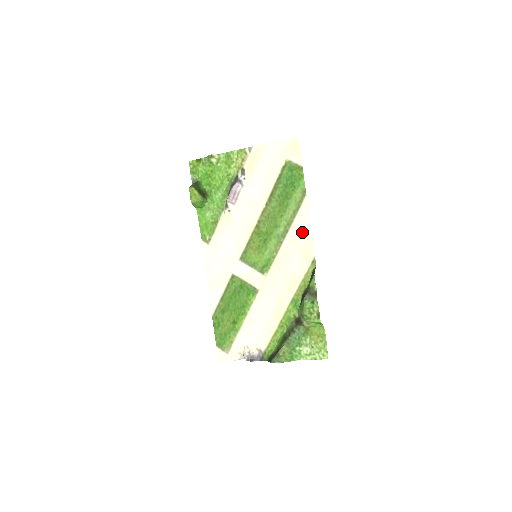
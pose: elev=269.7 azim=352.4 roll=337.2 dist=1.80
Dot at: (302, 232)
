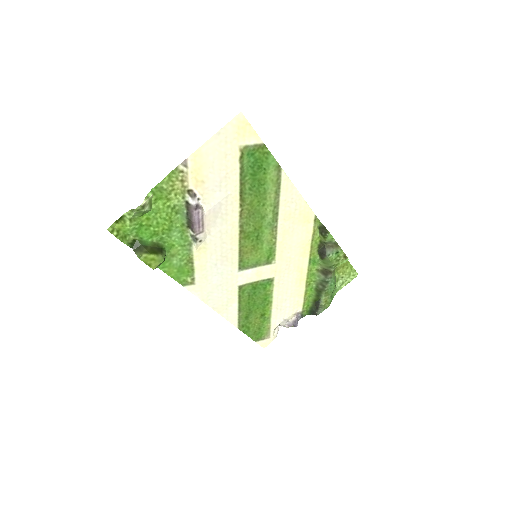
Dot at: (293, 204)
